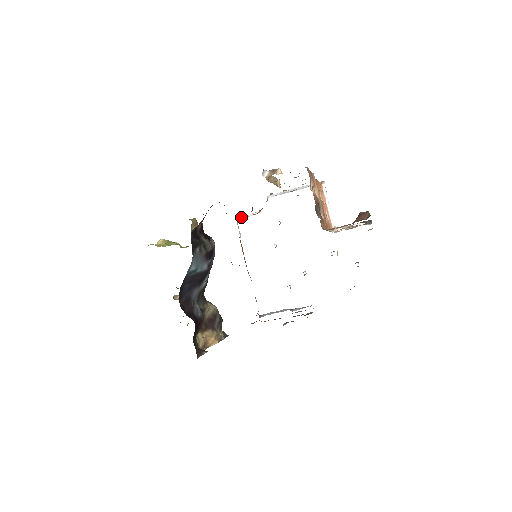
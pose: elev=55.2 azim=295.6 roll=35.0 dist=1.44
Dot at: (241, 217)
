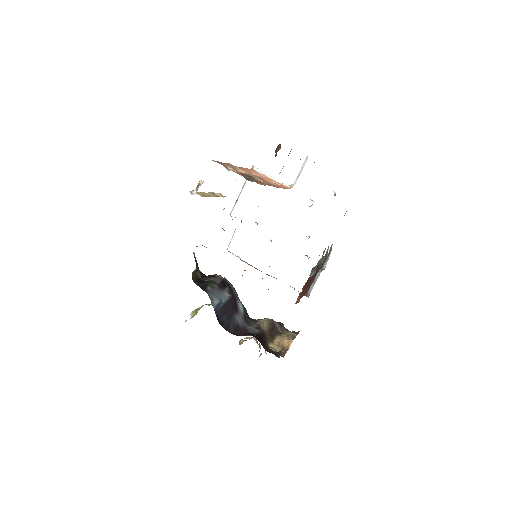
Dot at: (228, 246)
